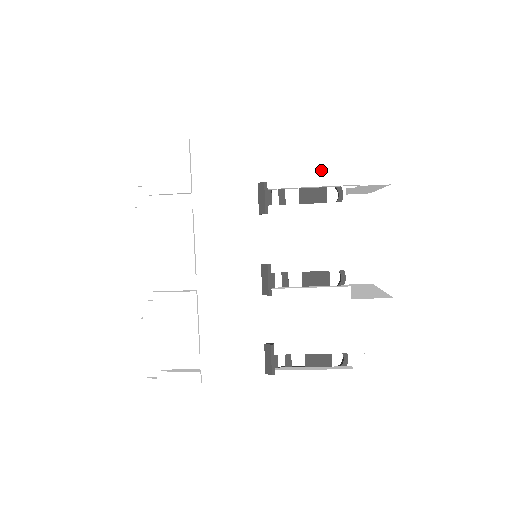
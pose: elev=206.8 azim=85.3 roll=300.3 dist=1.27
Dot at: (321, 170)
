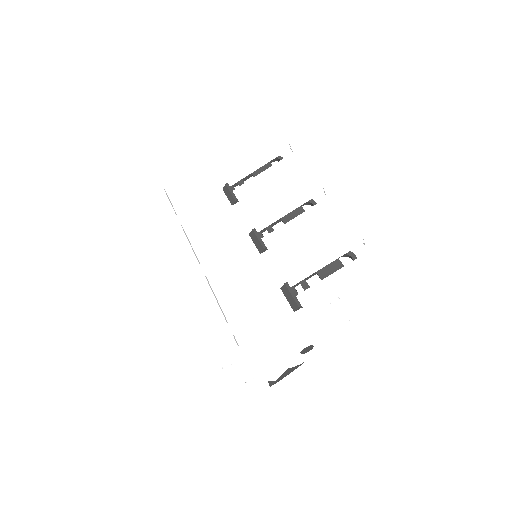
Dot at: (258, 152)
